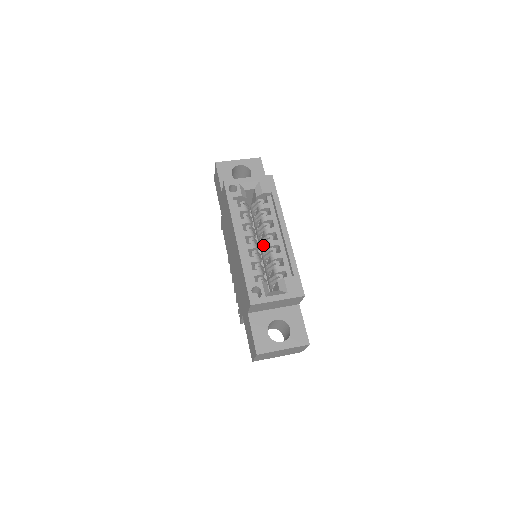
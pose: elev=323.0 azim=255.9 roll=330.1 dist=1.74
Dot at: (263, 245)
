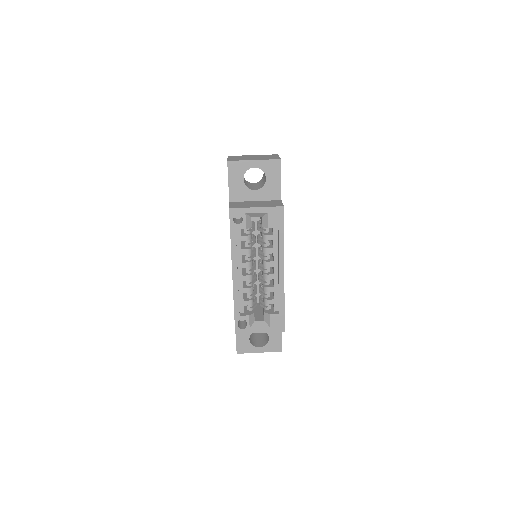
Dot at: (260, 269)
